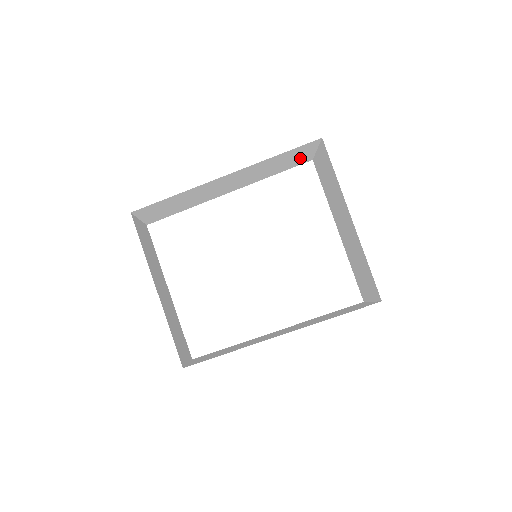
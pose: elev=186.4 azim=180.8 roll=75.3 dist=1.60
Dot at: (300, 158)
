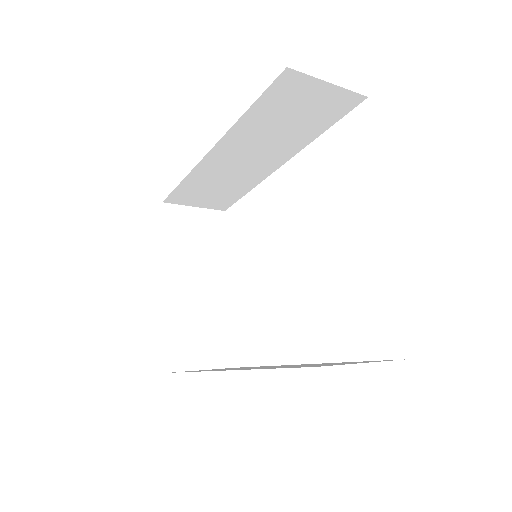
Dot at: (322, 102)
